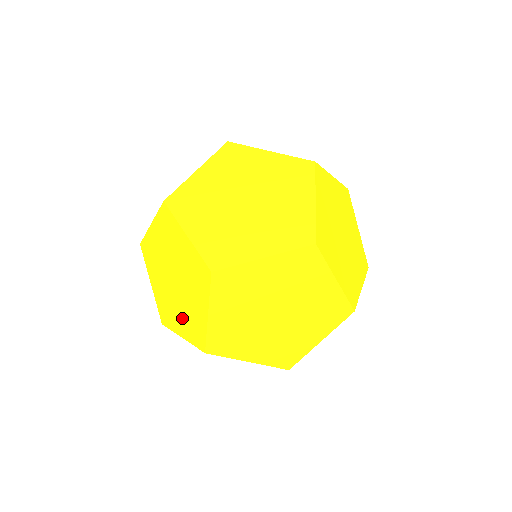
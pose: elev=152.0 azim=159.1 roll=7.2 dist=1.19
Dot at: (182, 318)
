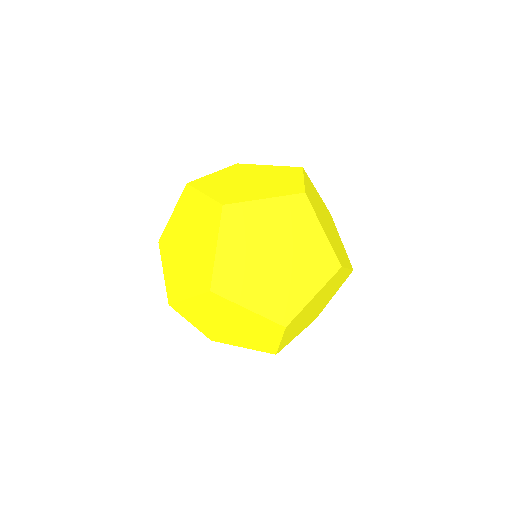
Dot at: (173, 267)
